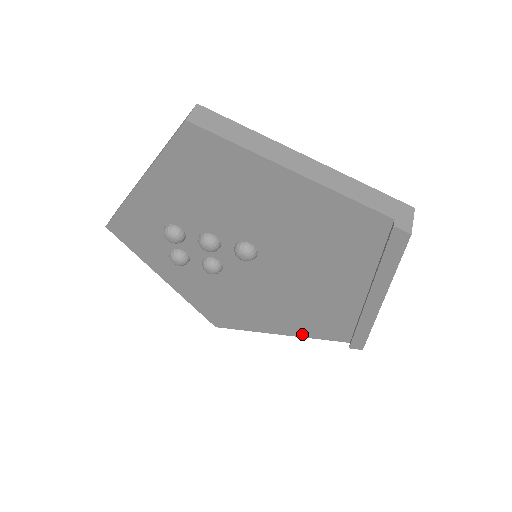
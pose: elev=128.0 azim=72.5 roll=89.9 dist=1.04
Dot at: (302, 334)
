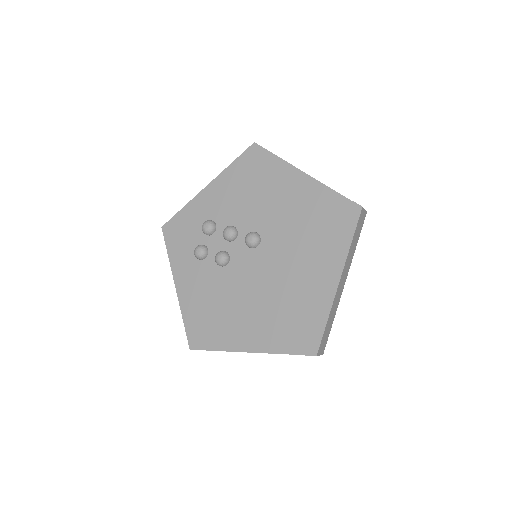
Dot at: (267, 348)
